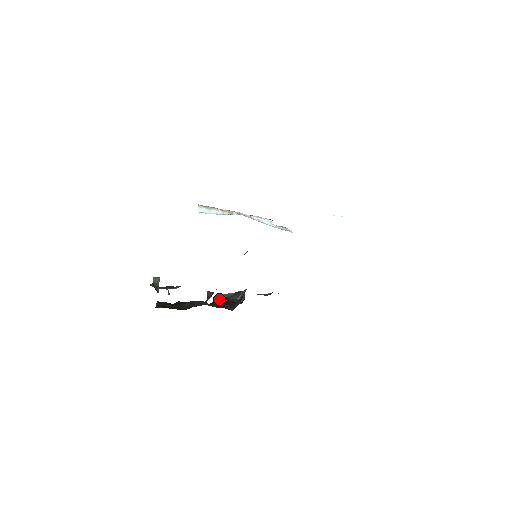
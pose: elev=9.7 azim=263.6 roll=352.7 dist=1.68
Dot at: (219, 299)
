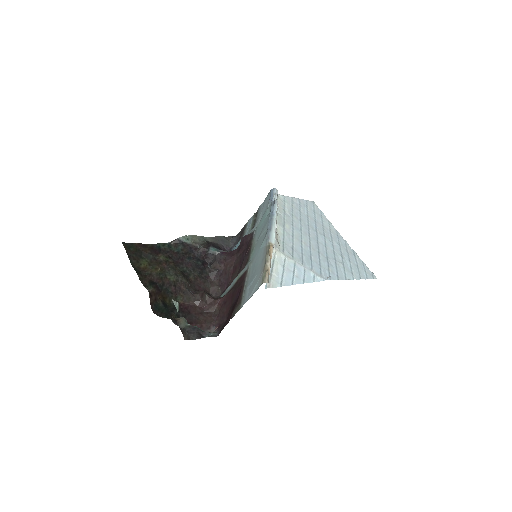
Dot at: (183, 245)
